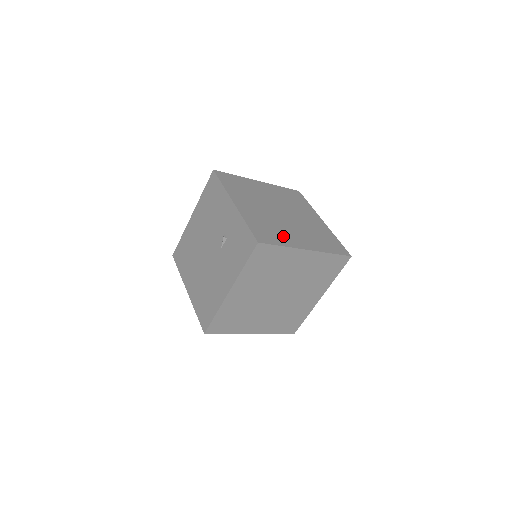
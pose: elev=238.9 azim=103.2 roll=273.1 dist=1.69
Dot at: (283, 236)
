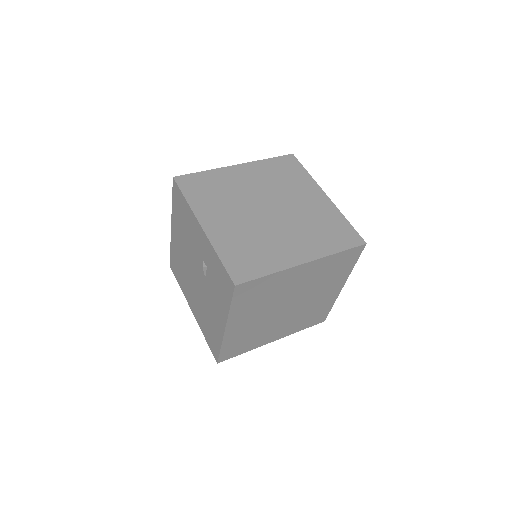
Dot at: (270, 255)
